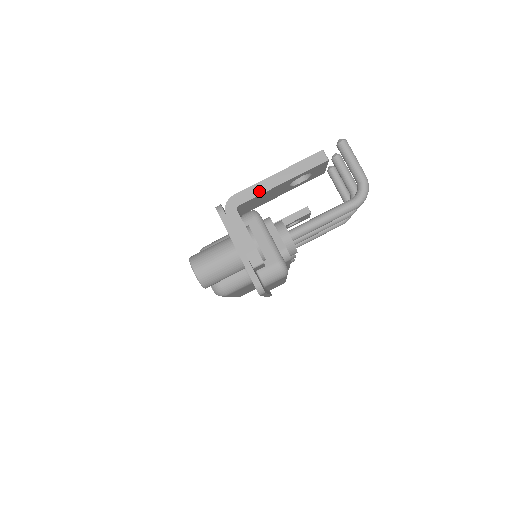
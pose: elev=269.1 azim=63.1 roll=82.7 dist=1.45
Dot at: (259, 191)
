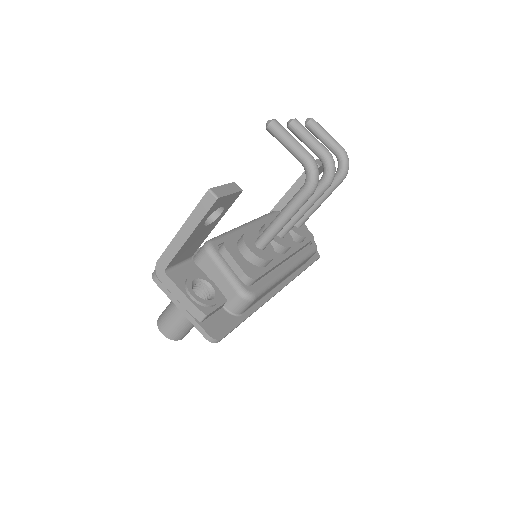
Dot at: (174, 251)
